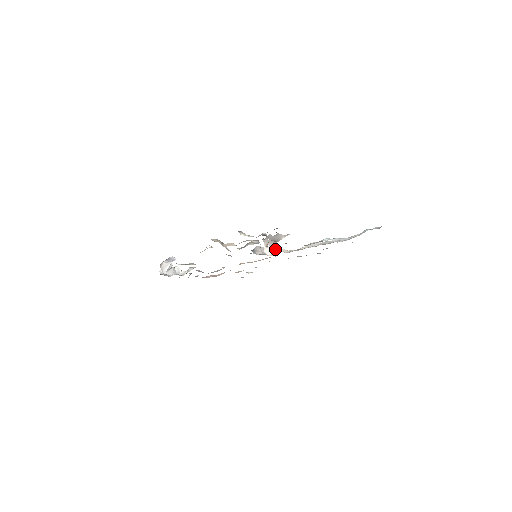
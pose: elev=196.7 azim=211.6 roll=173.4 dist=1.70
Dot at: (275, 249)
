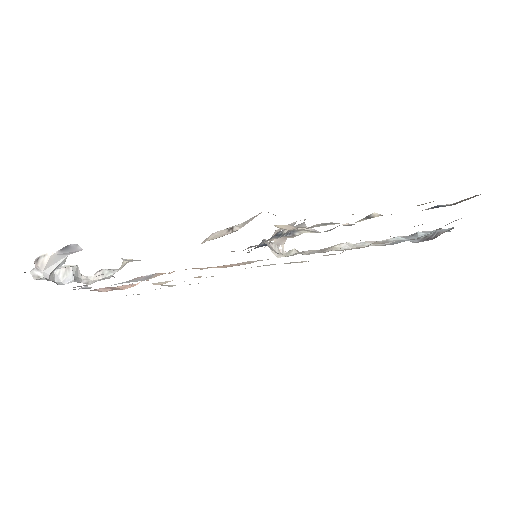
Dot at: (278, 248)
